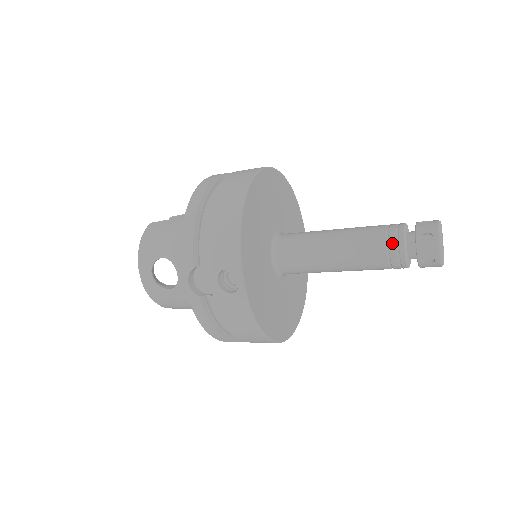
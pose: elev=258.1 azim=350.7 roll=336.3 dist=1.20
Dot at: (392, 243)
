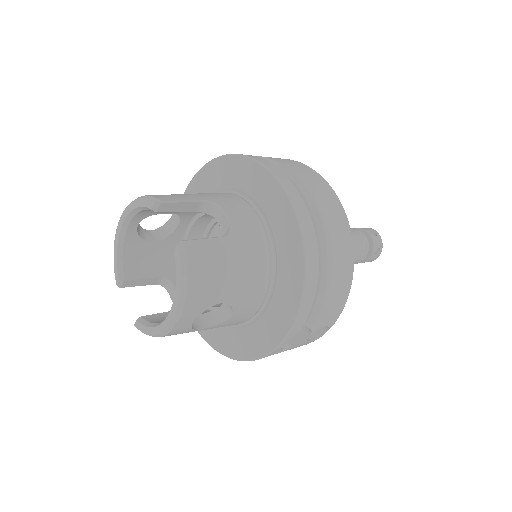
Dot at: (363, 255)
